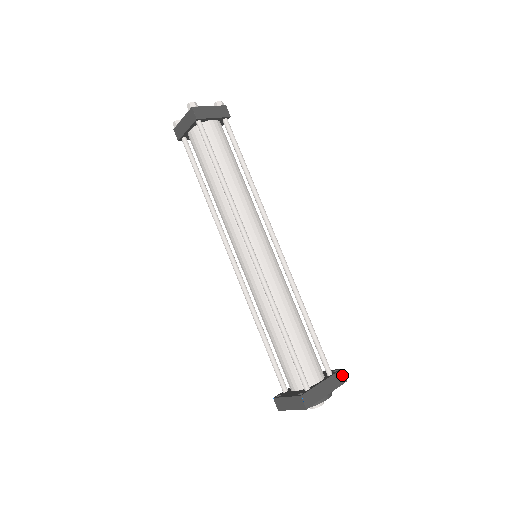
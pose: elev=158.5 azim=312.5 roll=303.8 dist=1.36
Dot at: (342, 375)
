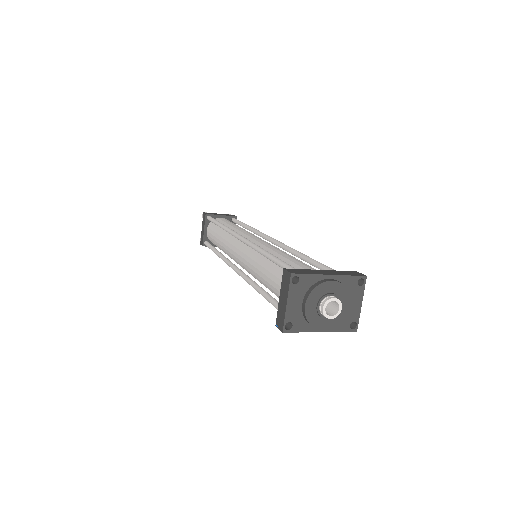
Dot at: (357, 273)
